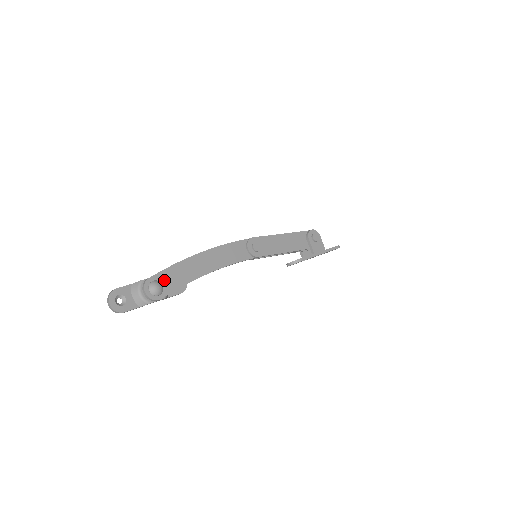
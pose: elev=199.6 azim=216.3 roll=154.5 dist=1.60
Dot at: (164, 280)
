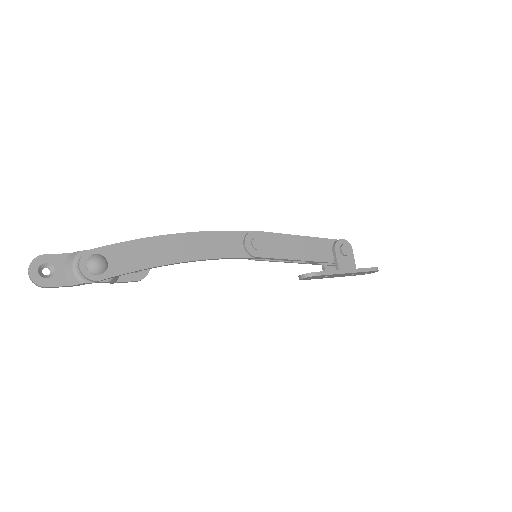
Dot at: (112, 257)
